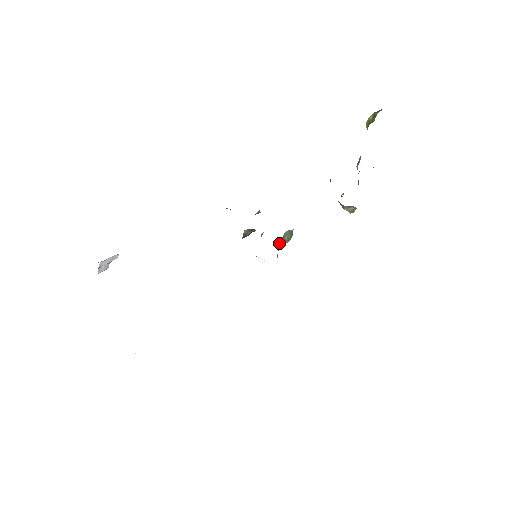
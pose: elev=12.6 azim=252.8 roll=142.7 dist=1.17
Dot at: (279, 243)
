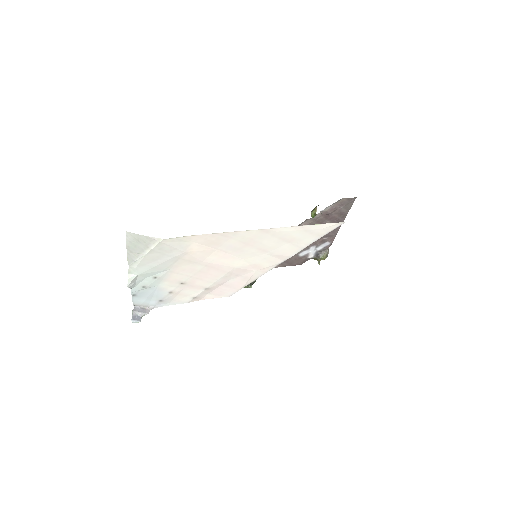
Dot at: occluded
